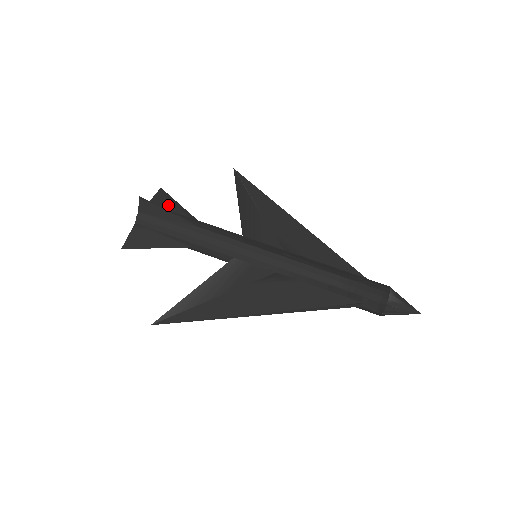
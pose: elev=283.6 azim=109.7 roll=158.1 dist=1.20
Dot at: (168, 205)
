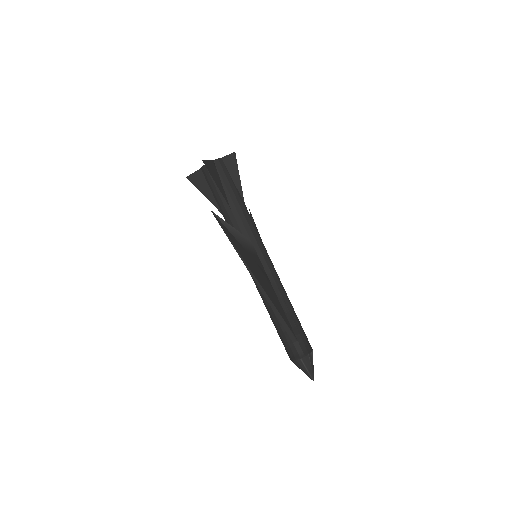
Dot at: occluded
